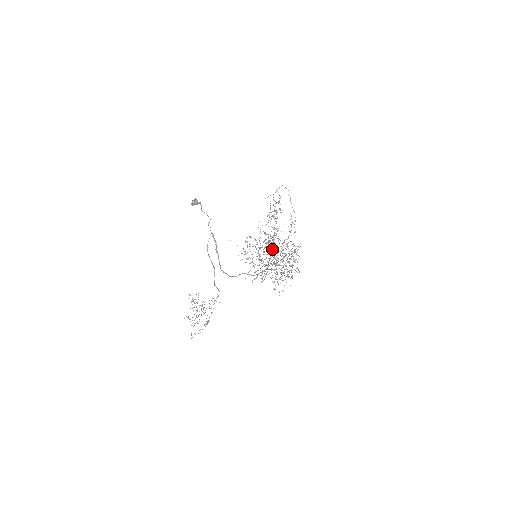
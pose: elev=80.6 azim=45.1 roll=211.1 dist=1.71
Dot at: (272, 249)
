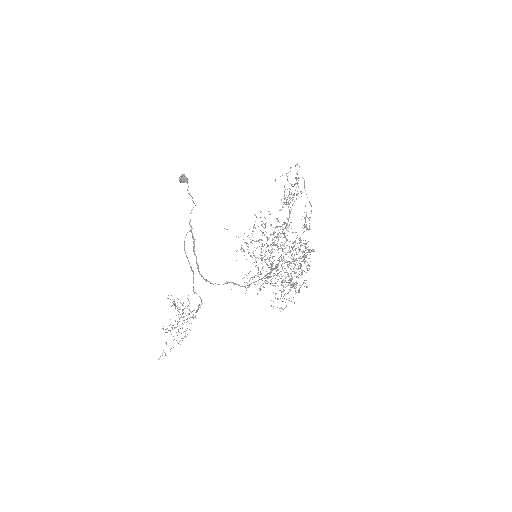
Dot at: (281, 247)
